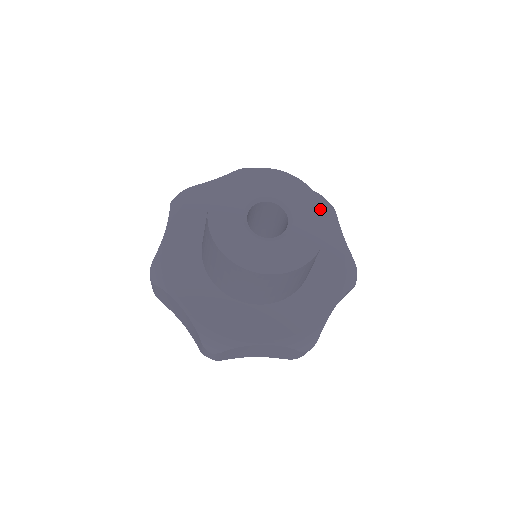
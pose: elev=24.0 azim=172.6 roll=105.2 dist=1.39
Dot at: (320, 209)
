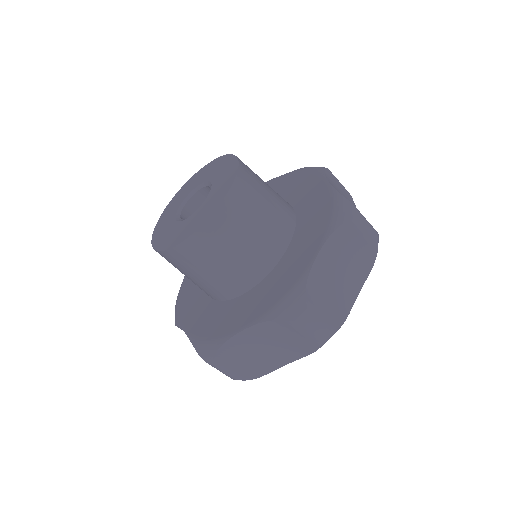
Dot at: (222, 197)
